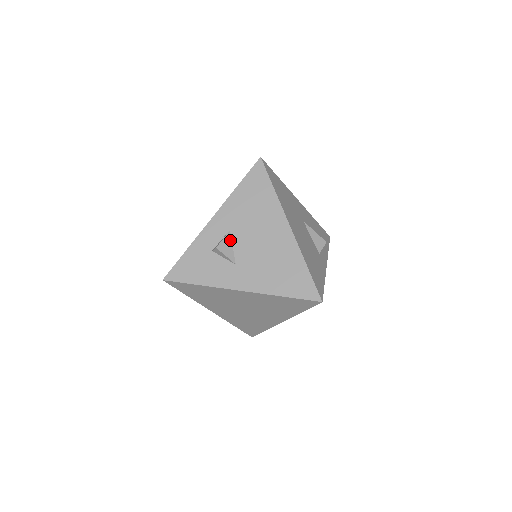
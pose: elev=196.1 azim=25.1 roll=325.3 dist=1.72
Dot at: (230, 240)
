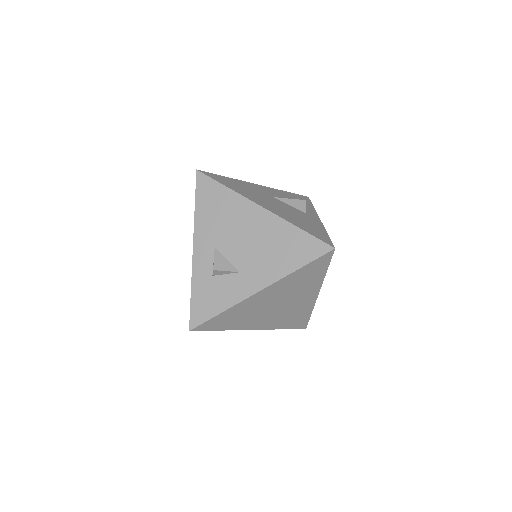
Dot at: (221, 256)
